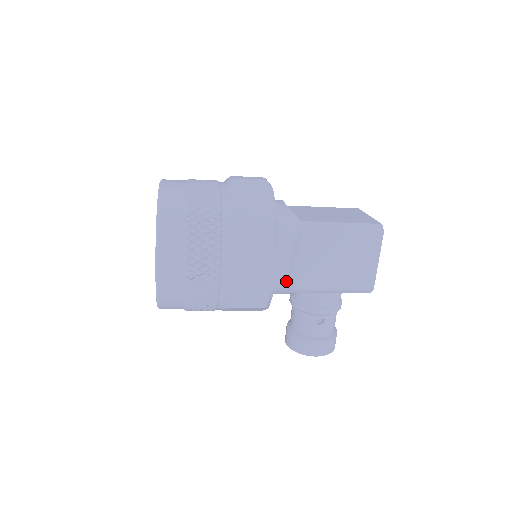
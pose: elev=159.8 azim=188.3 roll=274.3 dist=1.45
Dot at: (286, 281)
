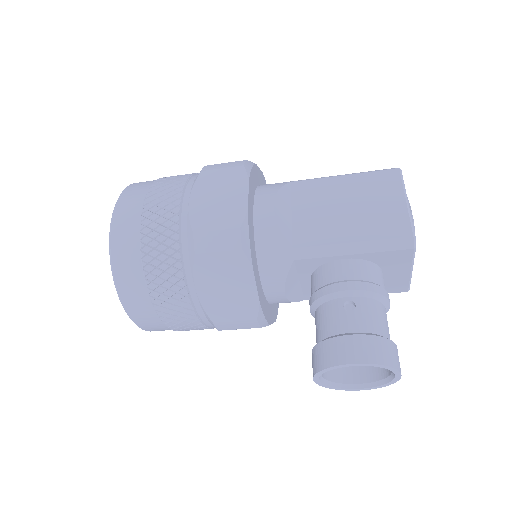
Dot at: (275, 230)
